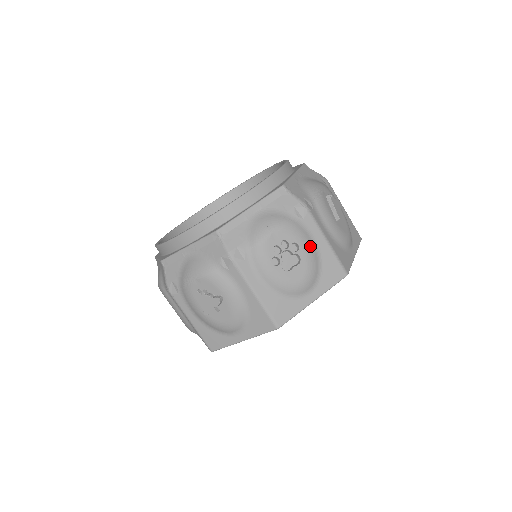
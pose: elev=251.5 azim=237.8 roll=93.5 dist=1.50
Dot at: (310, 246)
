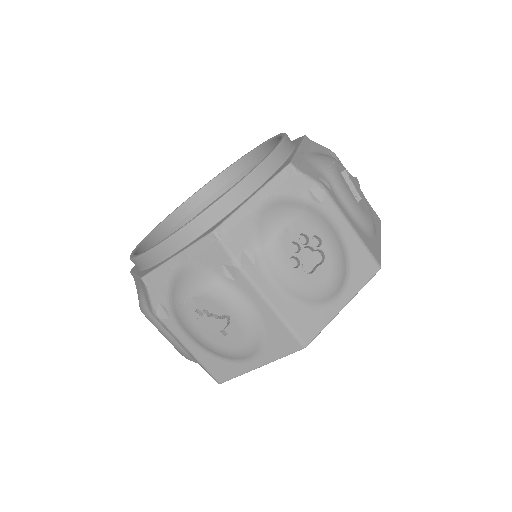
Dot at: (334, 237)
